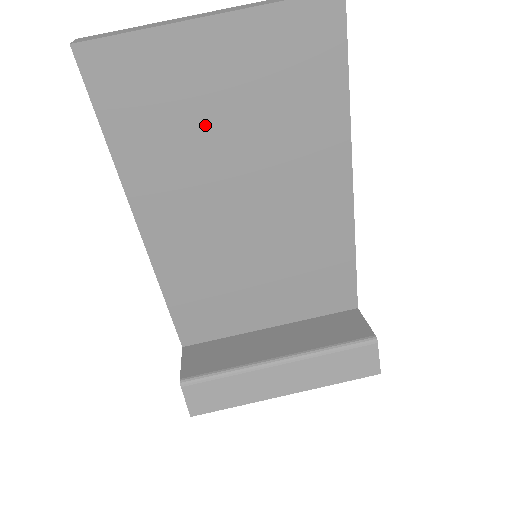
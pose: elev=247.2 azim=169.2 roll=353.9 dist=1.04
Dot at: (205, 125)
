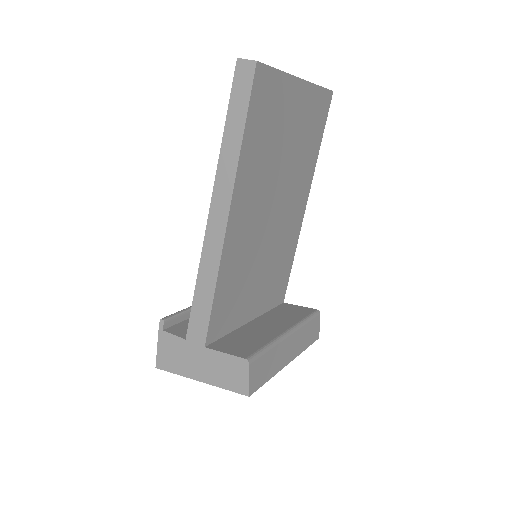
Dot at: (279, 145)
